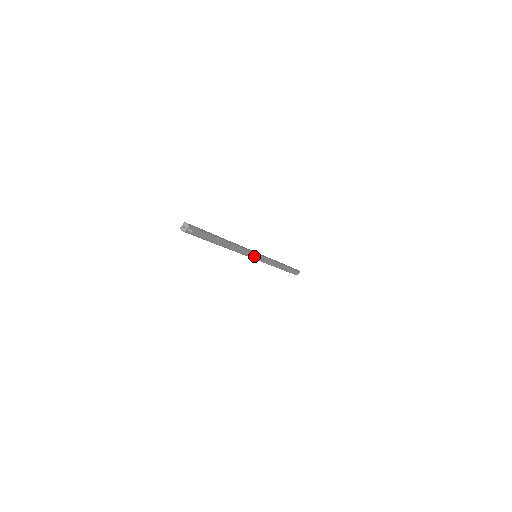
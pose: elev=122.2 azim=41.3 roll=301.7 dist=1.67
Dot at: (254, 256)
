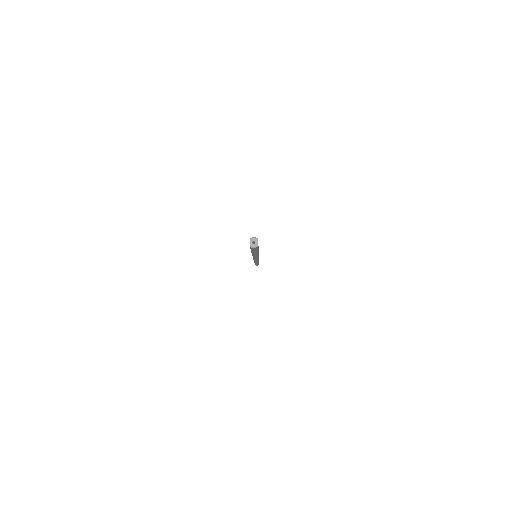
Dot at: occluded
